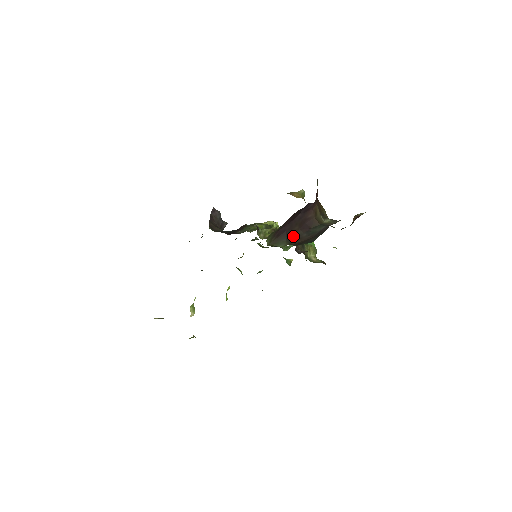
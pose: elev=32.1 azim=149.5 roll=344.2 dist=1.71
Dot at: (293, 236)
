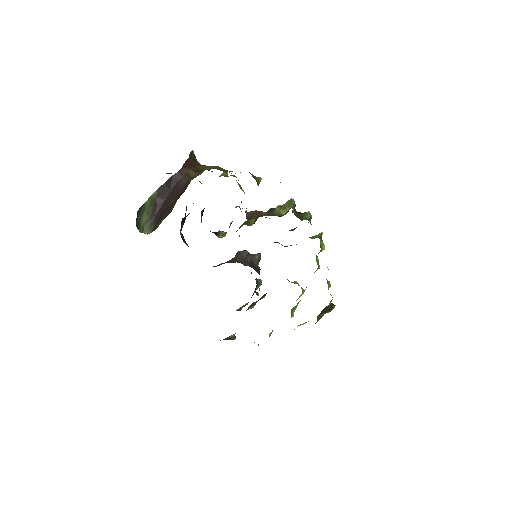
Dot at: (171, 210)
